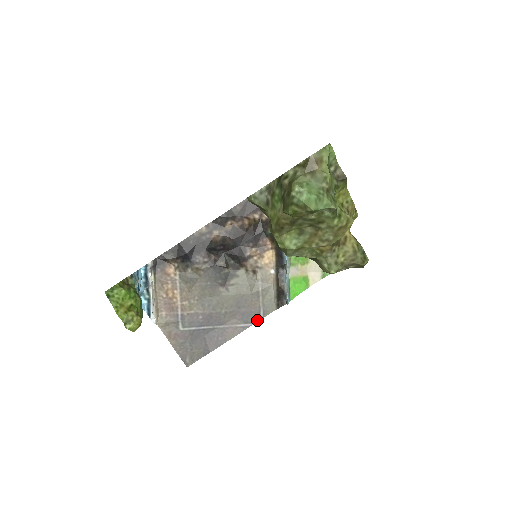
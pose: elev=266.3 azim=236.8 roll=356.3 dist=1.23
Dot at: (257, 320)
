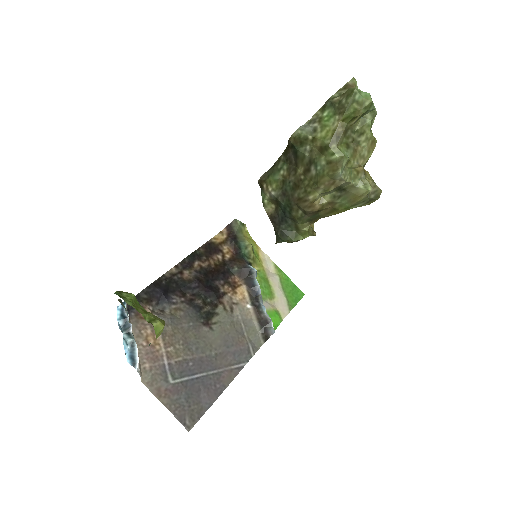
Dot at: (249, 358)
